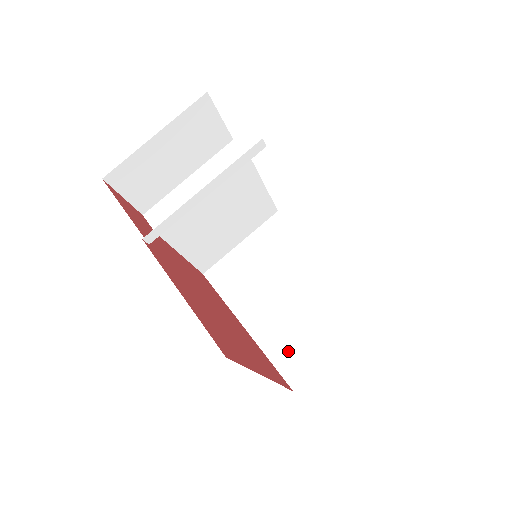
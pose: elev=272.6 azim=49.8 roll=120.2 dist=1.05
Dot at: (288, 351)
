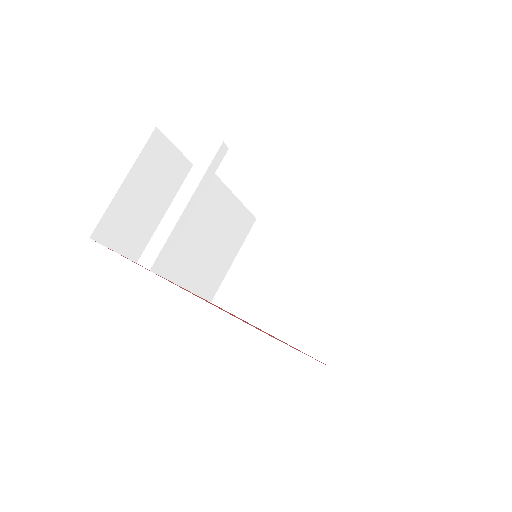
Dot at: (319, 338)
